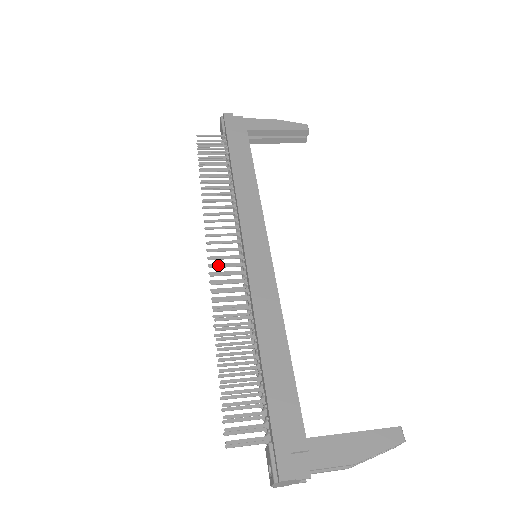
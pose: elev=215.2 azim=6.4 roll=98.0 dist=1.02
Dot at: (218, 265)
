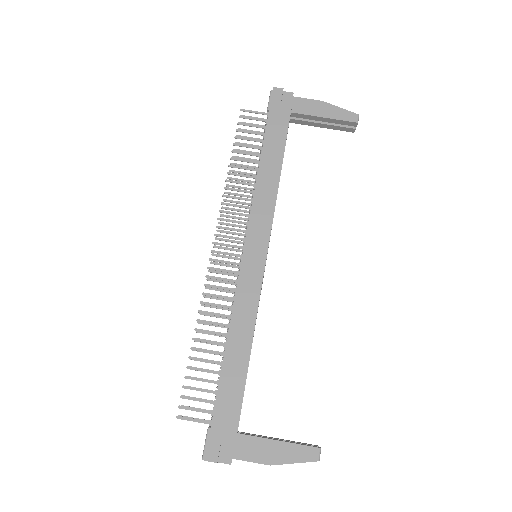
Dot at: (217, 259)
